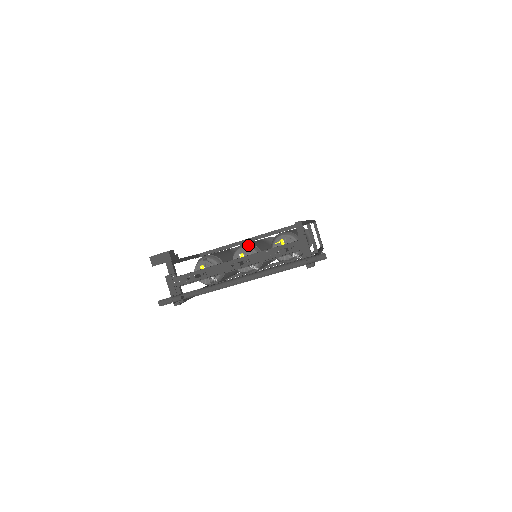
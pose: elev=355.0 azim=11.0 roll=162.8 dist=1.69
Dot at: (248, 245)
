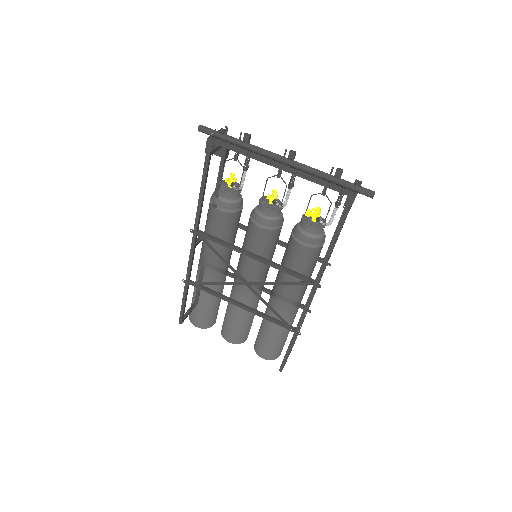
Dot at: occluded
